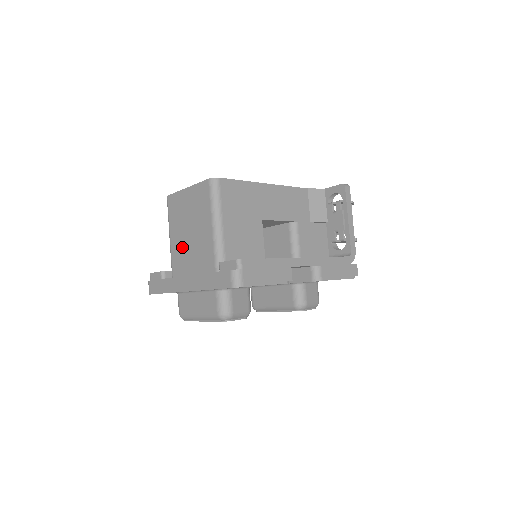
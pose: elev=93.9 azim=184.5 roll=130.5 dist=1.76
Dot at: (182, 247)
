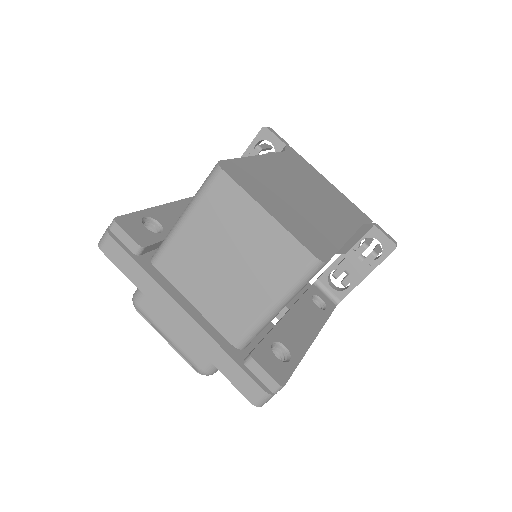
Dot at: (199, 260)
